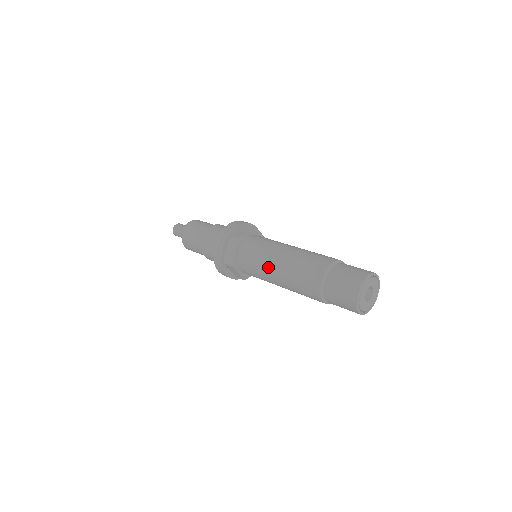
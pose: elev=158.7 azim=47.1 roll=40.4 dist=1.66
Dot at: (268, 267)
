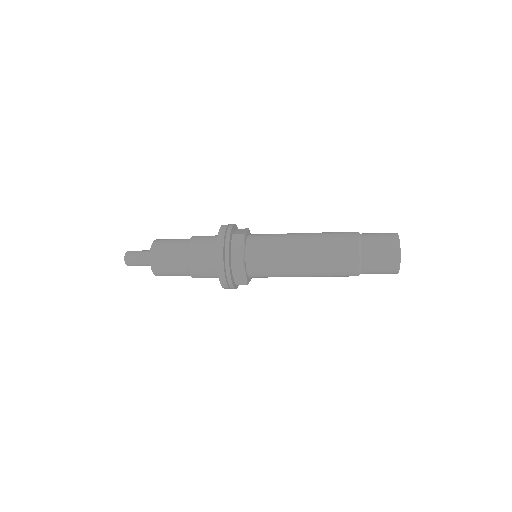
Dot at: (290, 252)
